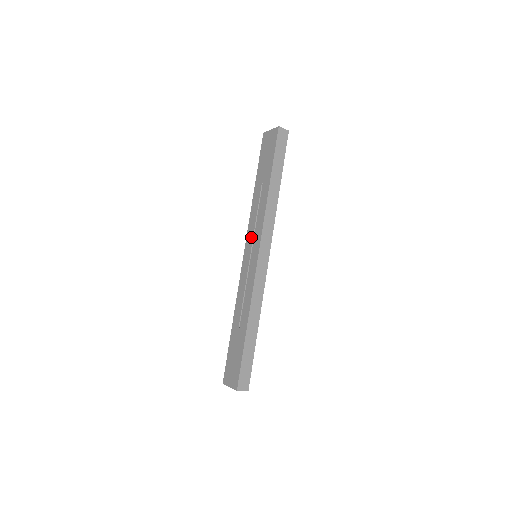
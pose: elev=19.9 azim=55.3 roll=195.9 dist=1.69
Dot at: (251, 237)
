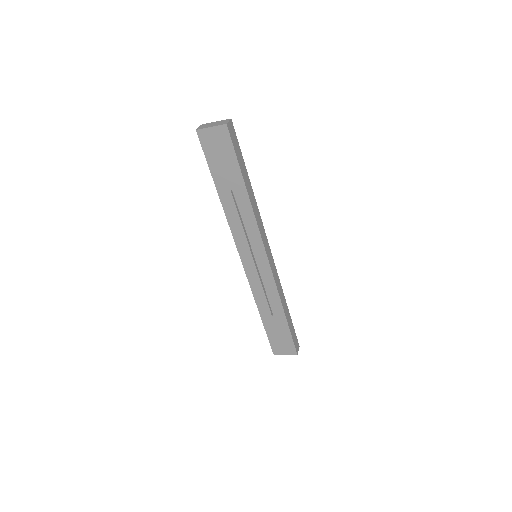
Dot at: (245, 245)
